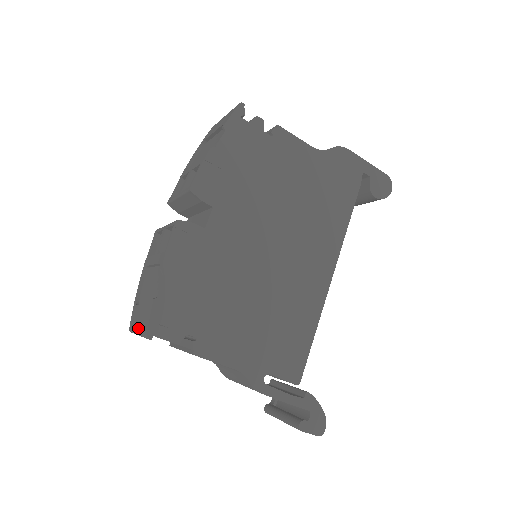
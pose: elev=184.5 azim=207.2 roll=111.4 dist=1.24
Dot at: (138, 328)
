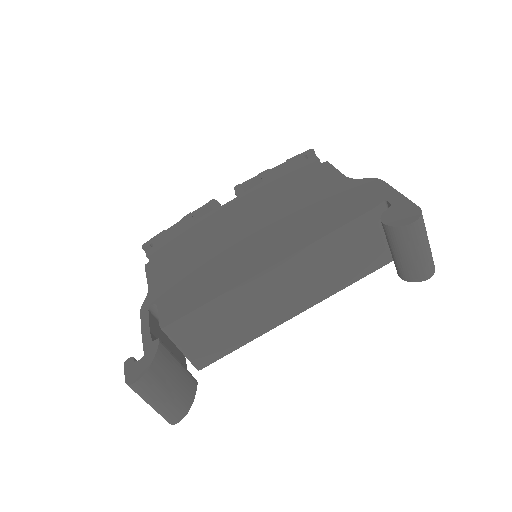
Dot at: occluded
